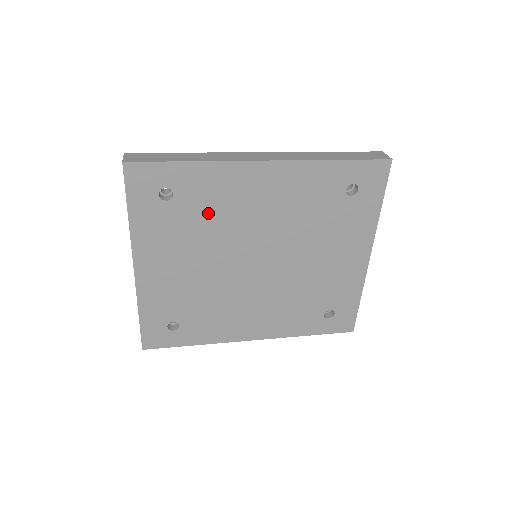
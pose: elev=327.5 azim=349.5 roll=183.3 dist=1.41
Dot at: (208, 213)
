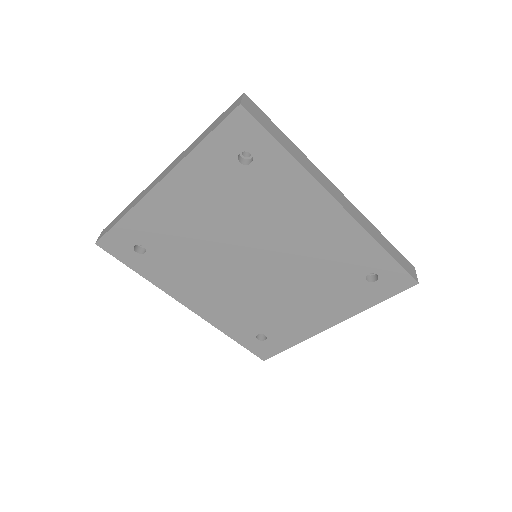
Dot at: (260, 200)
